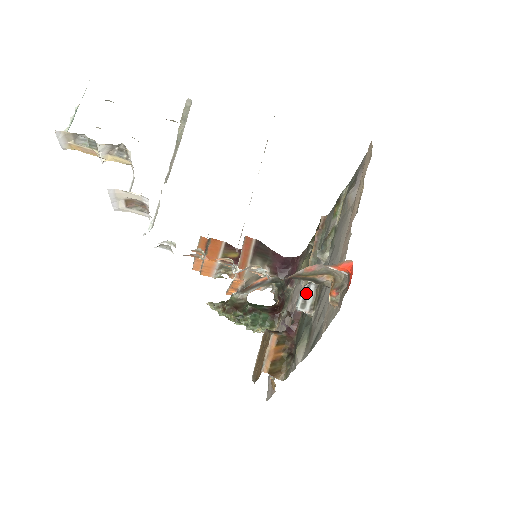
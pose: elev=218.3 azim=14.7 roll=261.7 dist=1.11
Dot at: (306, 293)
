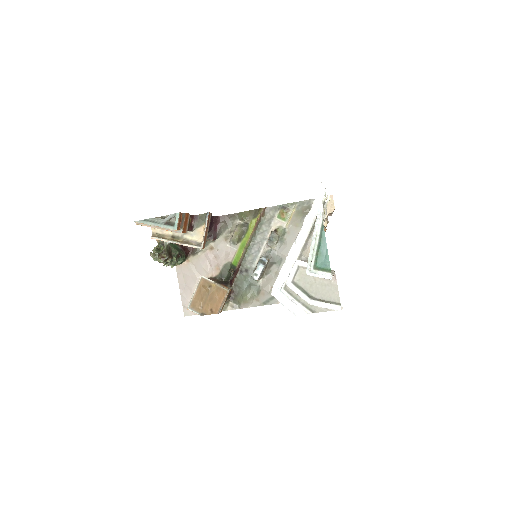
Dot at: (263, 270)
